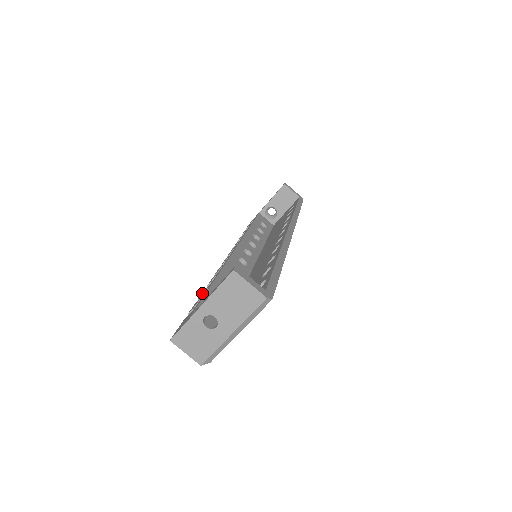
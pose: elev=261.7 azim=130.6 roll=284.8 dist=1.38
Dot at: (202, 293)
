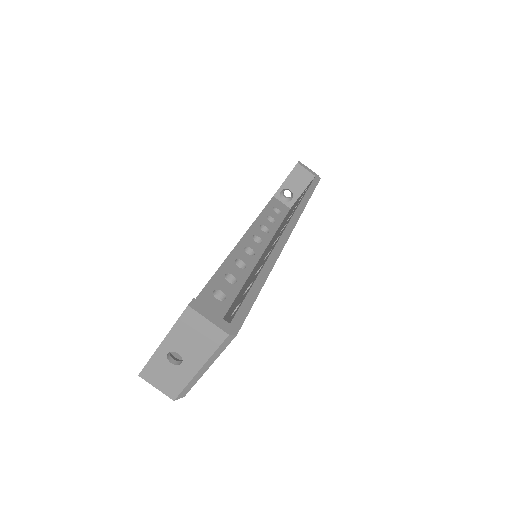
Dot at: occluded
